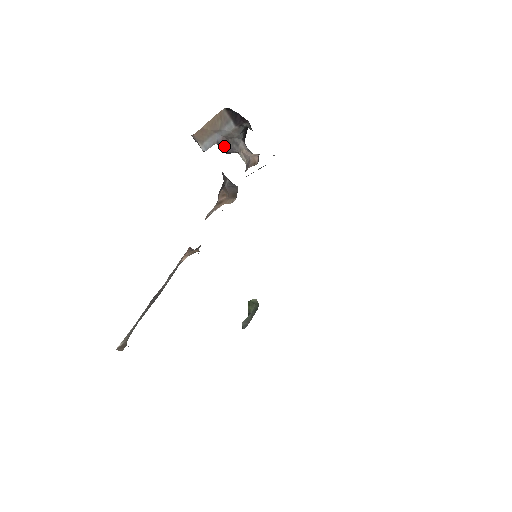
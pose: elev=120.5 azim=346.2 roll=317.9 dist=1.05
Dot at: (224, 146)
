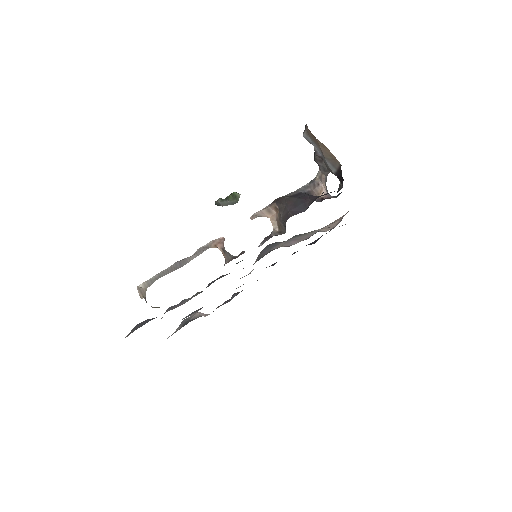
Dot at: (317, 158)
